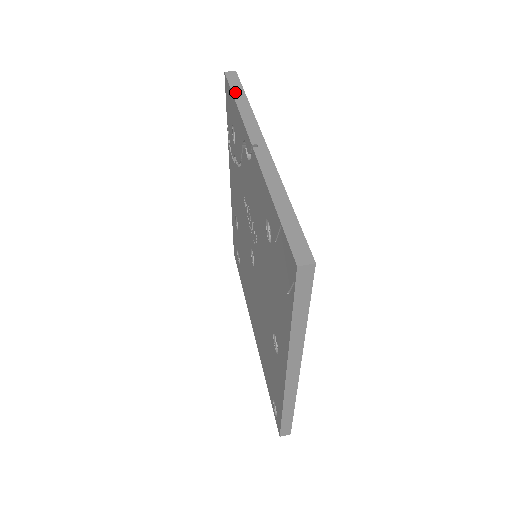
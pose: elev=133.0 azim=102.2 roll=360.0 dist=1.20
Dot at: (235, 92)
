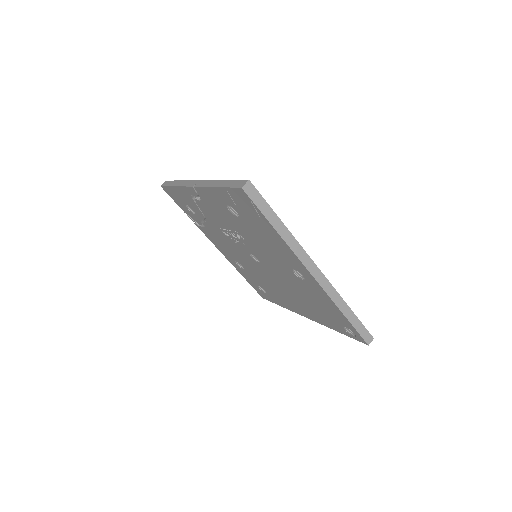
Dot at: (171, 185)
